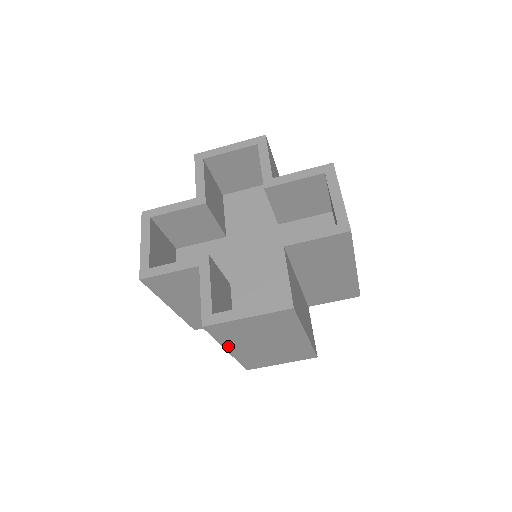
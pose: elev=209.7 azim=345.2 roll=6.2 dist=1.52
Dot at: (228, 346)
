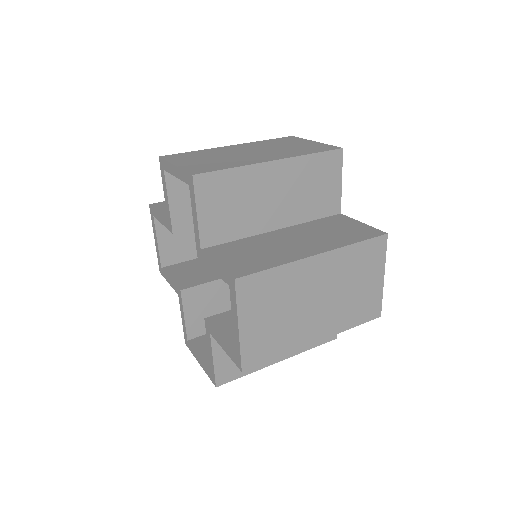
Dot at: occluded
